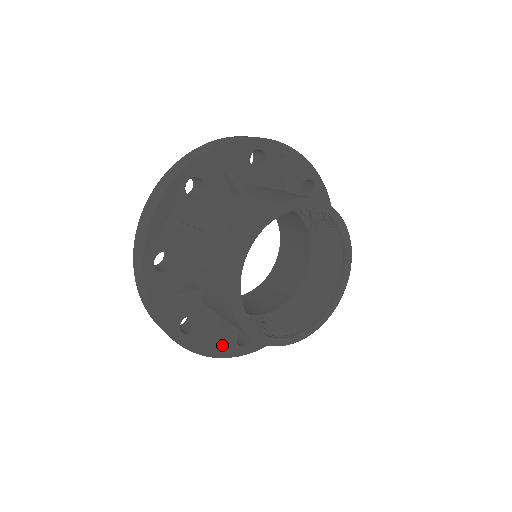
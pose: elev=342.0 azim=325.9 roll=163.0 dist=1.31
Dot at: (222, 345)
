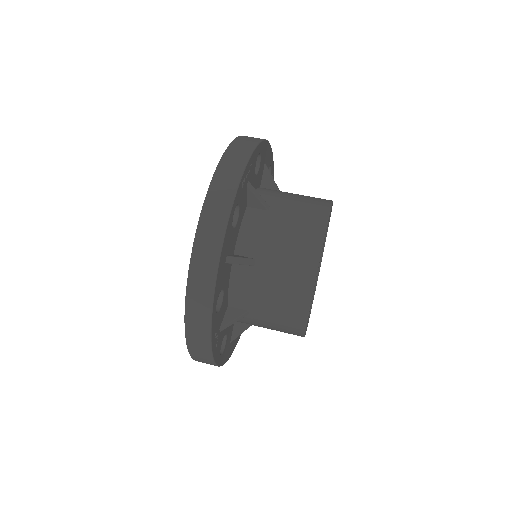
Dot at: occluded
